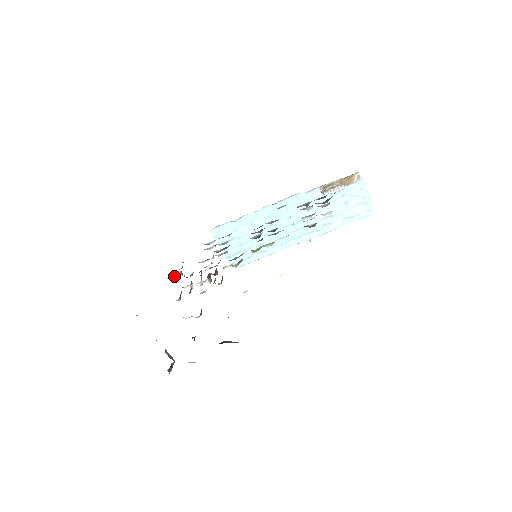
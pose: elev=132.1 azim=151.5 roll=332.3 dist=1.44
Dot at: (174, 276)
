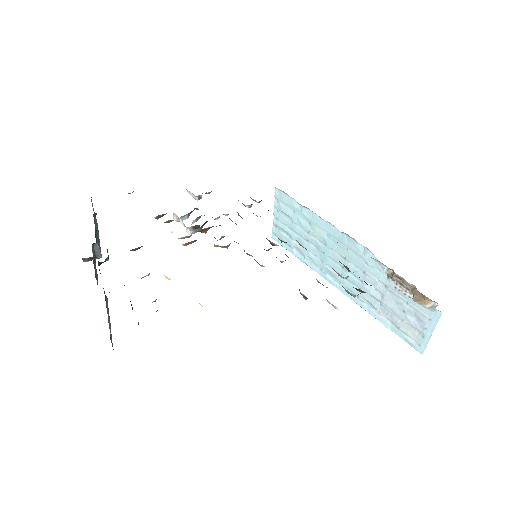
Dot at: (192, 193)
